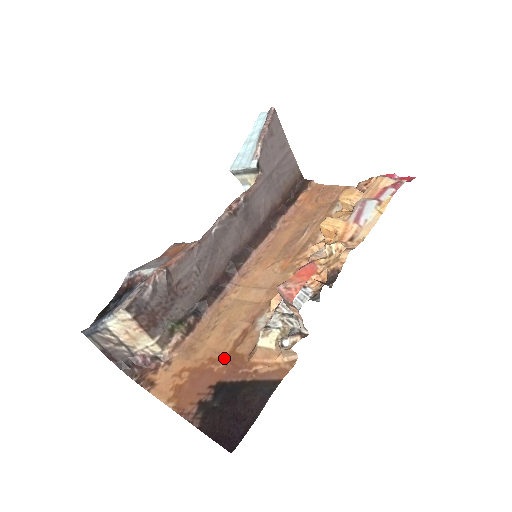
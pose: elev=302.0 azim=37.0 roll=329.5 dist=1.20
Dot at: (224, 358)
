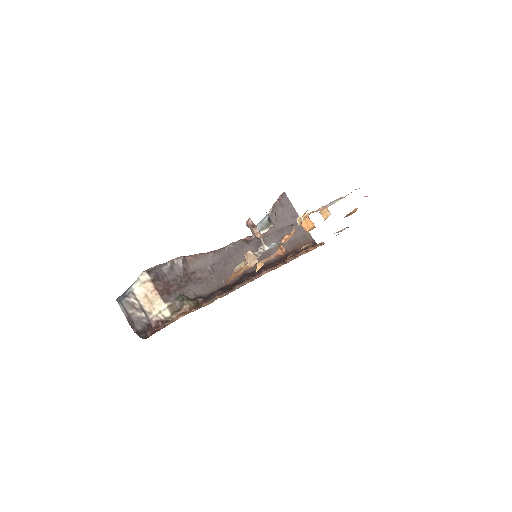
Dot at: occluded
